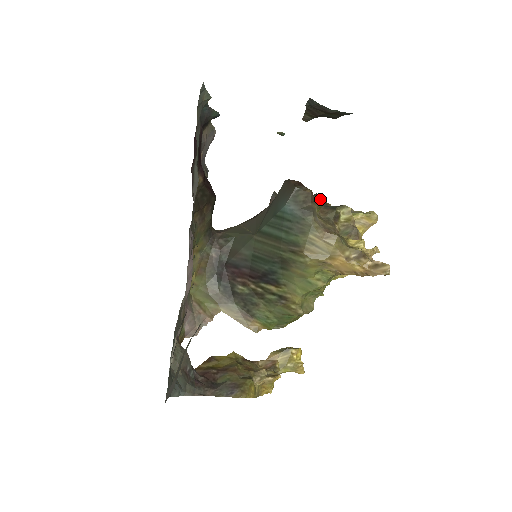
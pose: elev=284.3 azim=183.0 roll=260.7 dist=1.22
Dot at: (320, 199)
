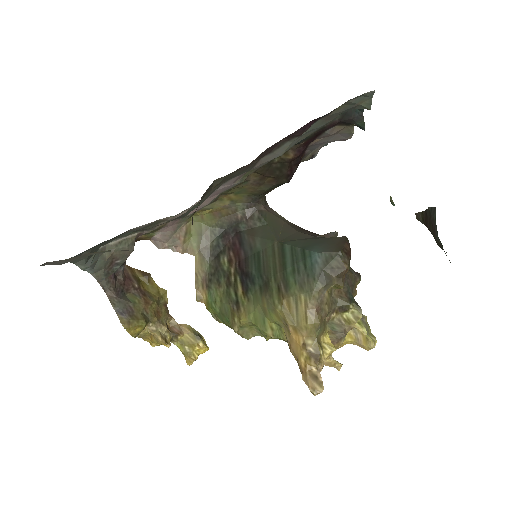
Dot at: (355, 281)
